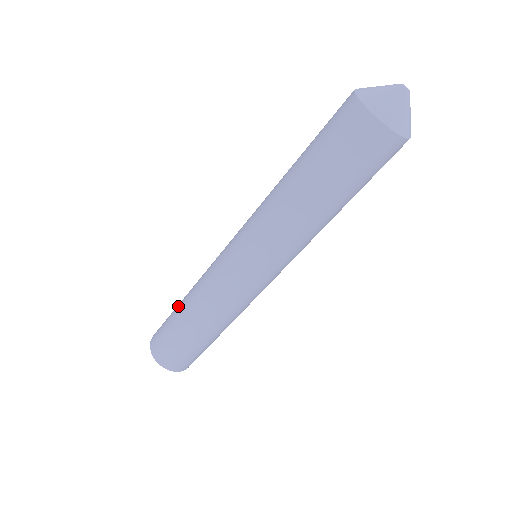
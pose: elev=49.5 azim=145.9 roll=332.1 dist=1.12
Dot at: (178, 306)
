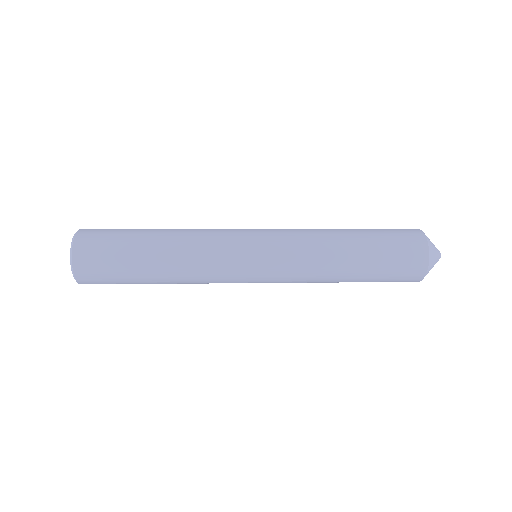
Dot at: (146, 245)
